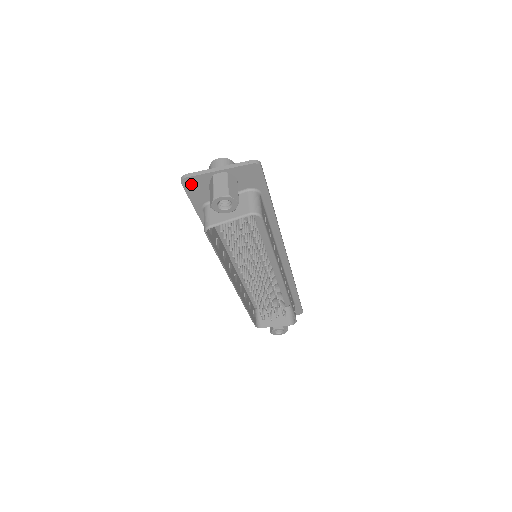
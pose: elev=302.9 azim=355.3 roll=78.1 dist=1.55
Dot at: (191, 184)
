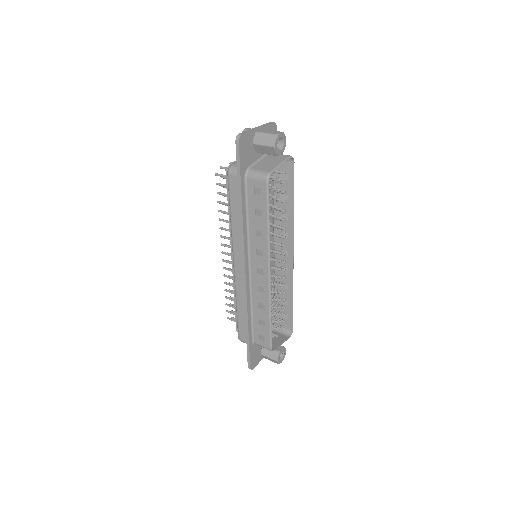
Dot at: (243, 143)
